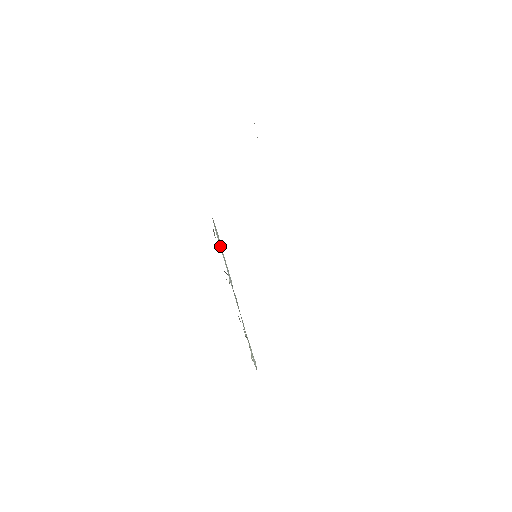
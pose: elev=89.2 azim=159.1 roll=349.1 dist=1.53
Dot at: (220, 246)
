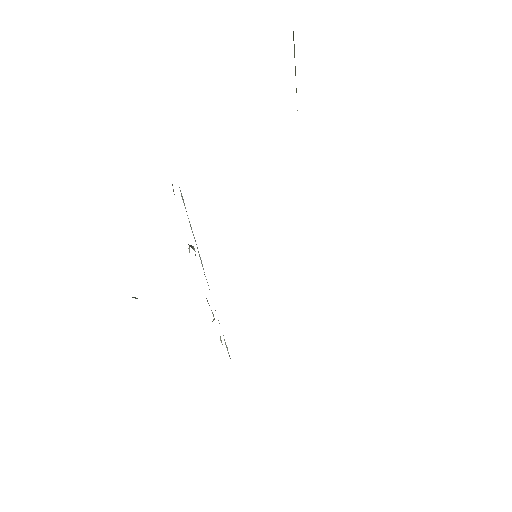
Dot at: (188, 218)
